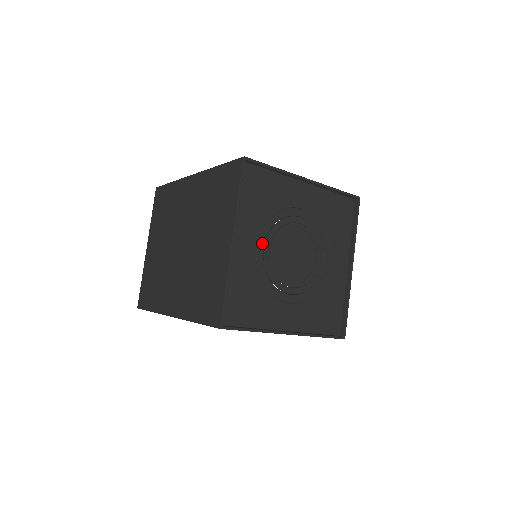
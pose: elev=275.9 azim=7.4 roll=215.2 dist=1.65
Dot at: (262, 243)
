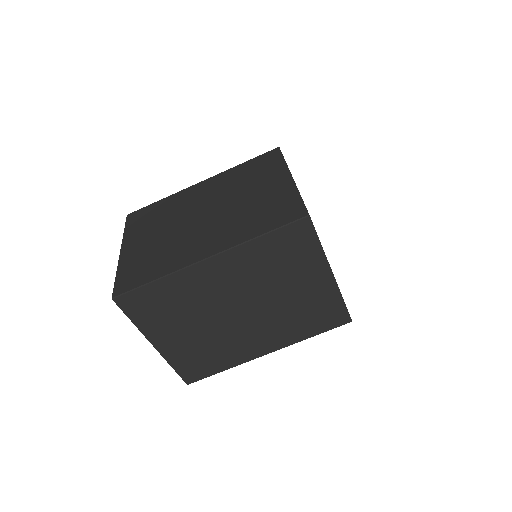
Dot at: occluded
